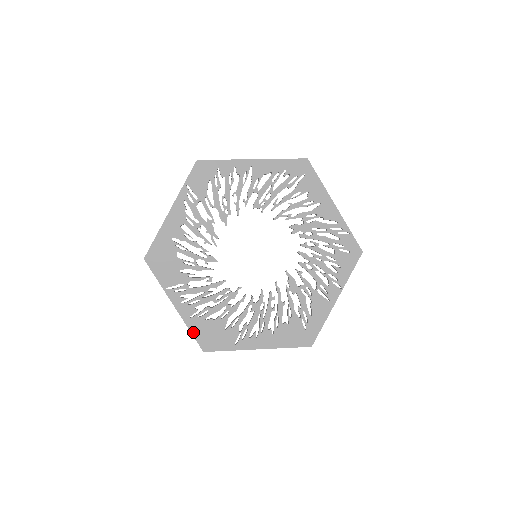
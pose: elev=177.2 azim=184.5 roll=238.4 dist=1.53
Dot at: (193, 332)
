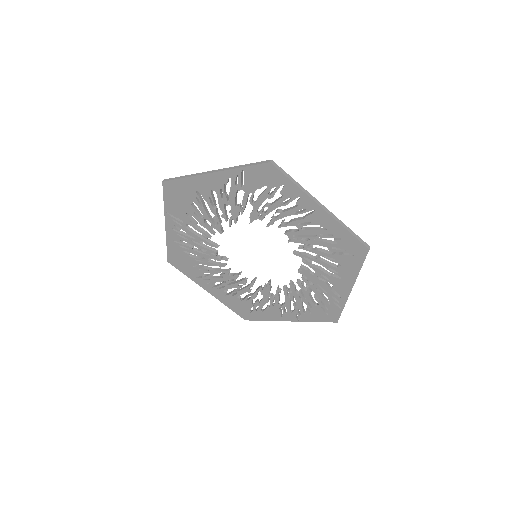
Dot at: (168, 248)
